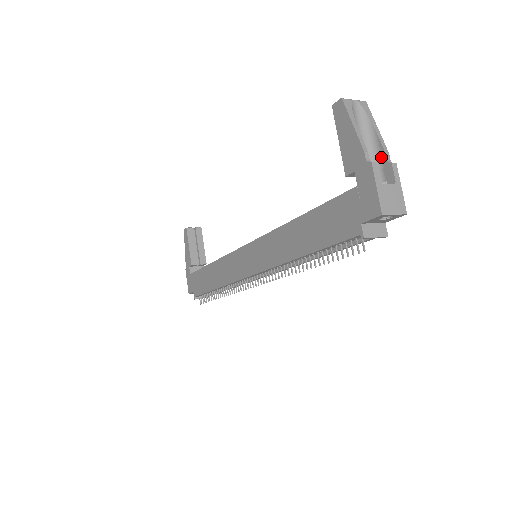
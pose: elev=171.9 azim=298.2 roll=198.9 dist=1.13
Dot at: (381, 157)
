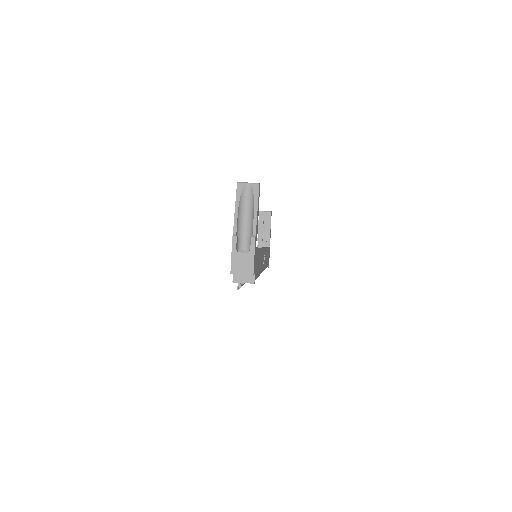
Dot at: (253, 229)
